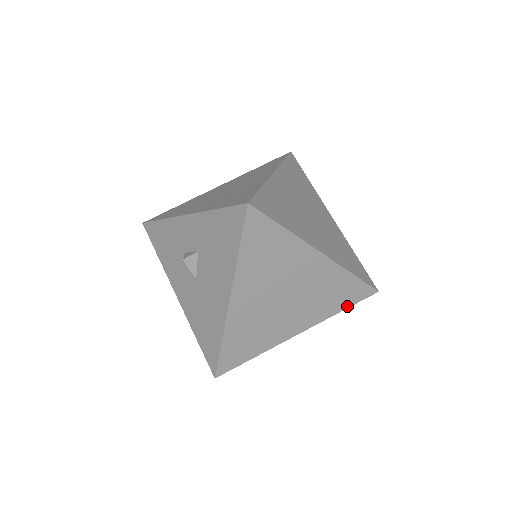
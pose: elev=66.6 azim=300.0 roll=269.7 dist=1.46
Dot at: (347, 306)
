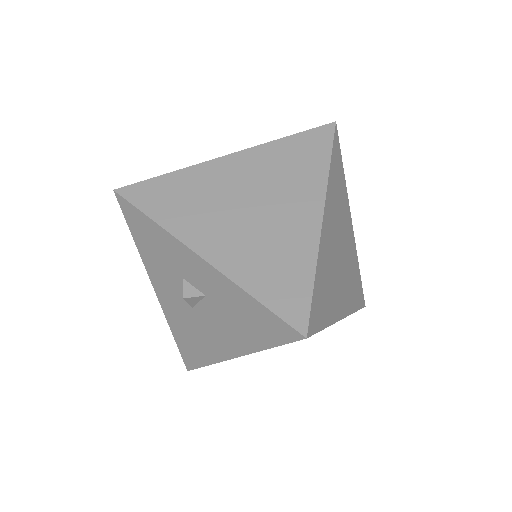
Dot at: occluded
